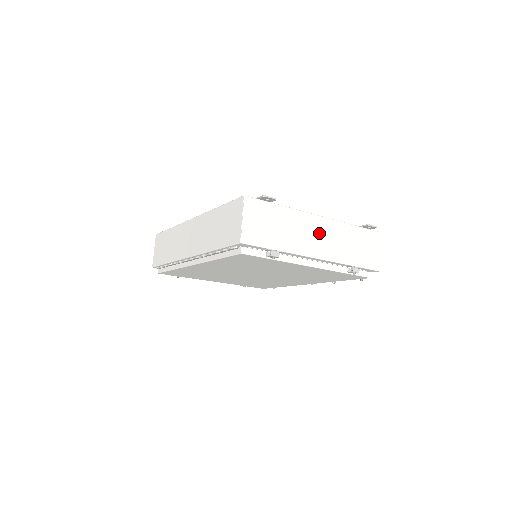
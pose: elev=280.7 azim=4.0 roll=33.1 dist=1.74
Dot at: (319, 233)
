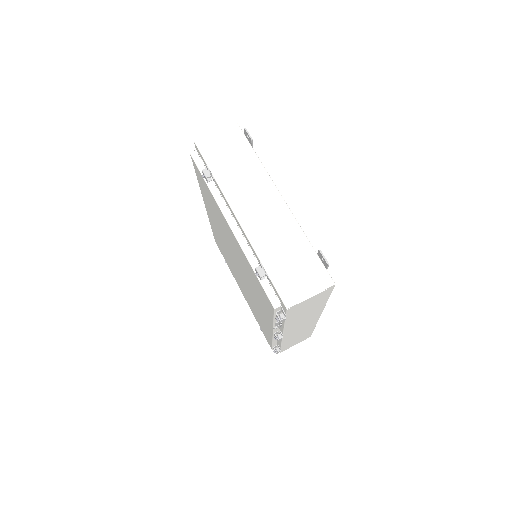
Dot at: (265, 206)
